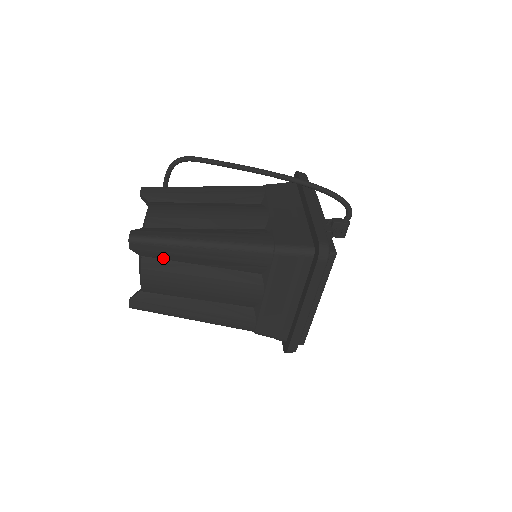
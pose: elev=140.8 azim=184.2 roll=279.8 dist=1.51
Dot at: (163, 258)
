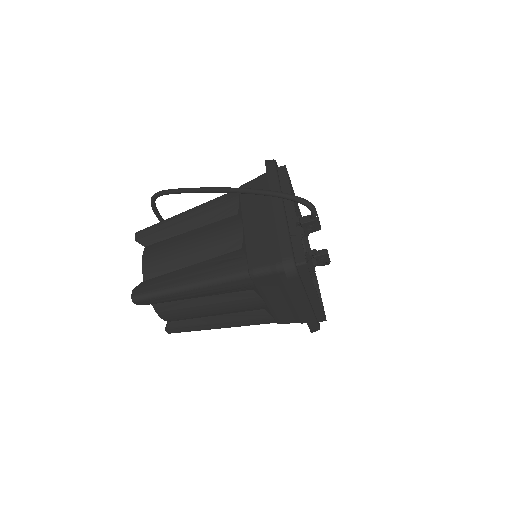
Dot at: (168, 301)
